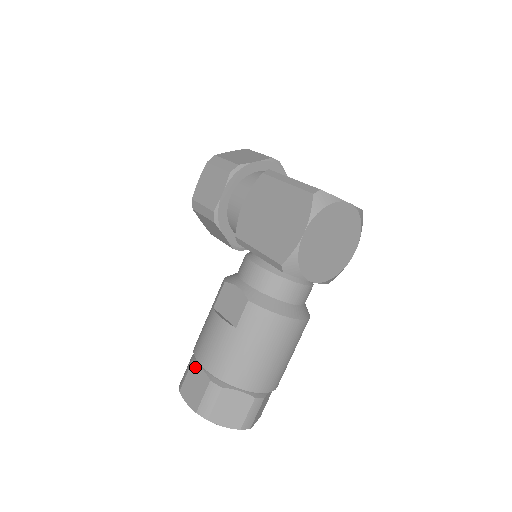
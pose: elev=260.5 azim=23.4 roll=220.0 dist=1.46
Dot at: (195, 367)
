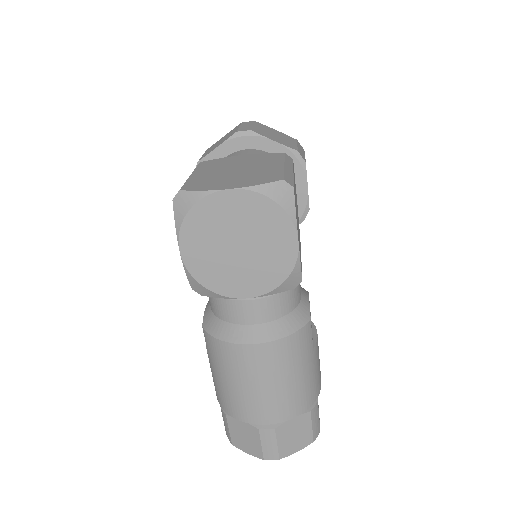
Dot at: occluded
